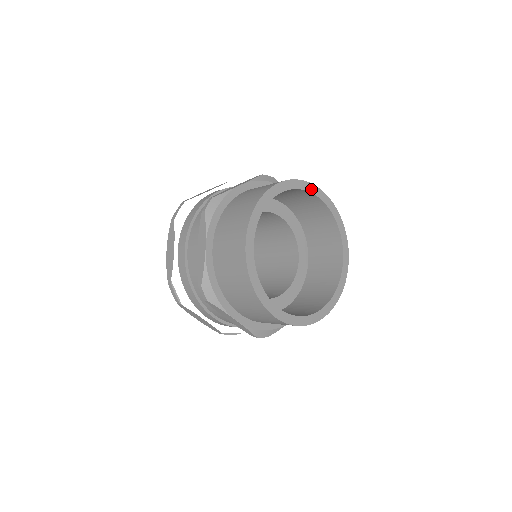
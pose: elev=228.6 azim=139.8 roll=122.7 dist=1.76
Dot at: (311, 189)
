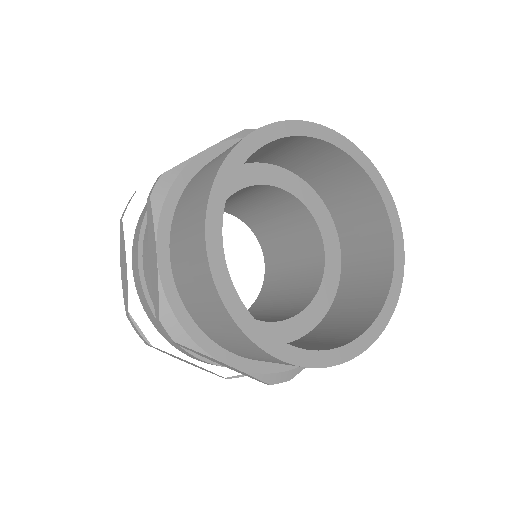
Dot at: (320, 134)
